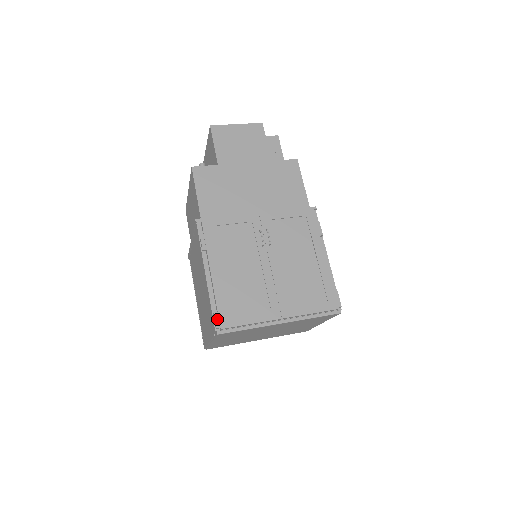
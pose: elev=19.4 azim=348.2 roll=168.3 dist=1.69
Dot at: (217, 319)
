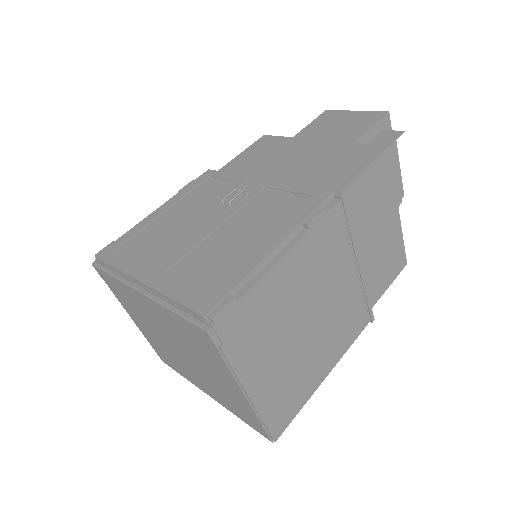
Dot at: (106, 248)
